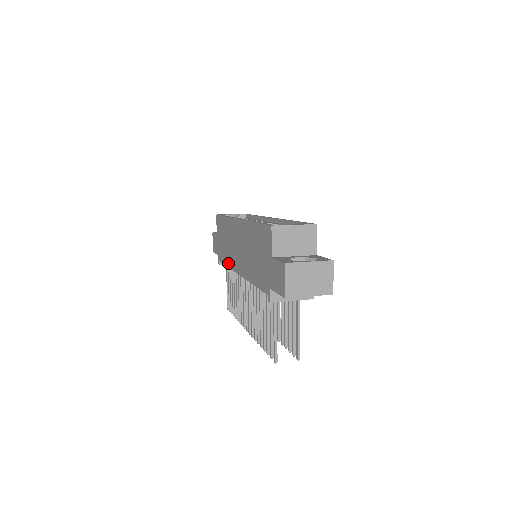
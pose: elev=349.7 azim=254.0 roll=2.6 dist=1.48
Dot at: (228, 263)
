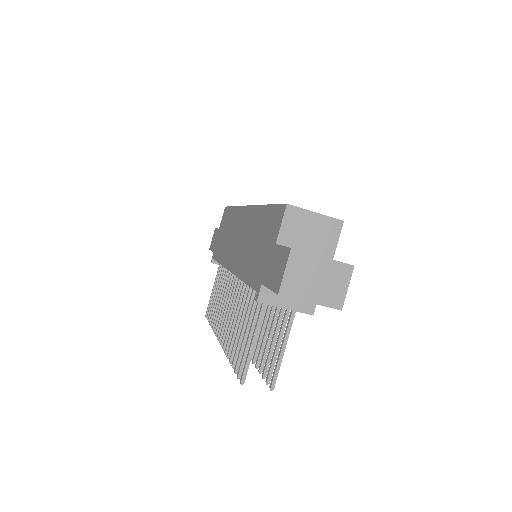
Dot at: (221, 259)
